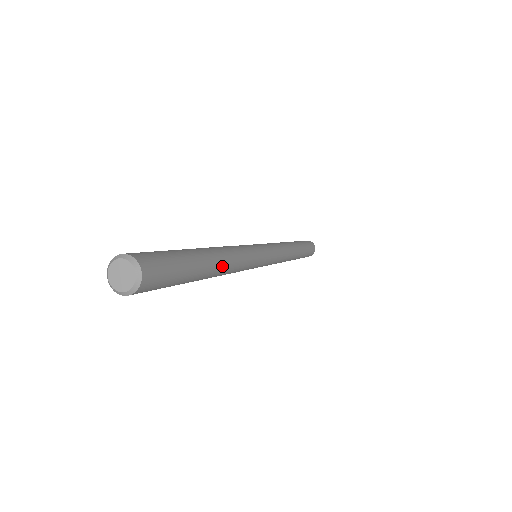
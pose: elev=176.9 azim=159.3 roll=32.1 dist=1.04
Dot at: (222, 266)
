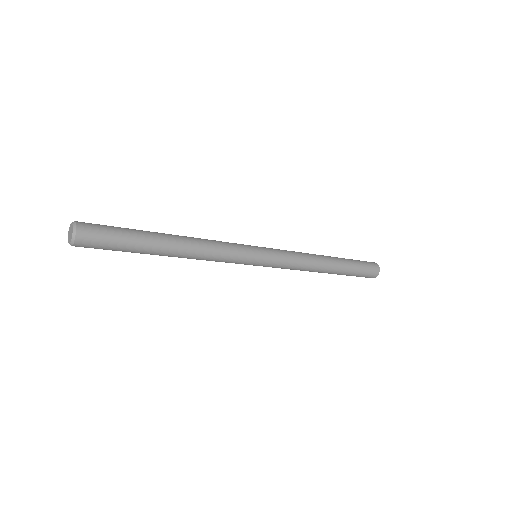
Dot at: (180, 238)
